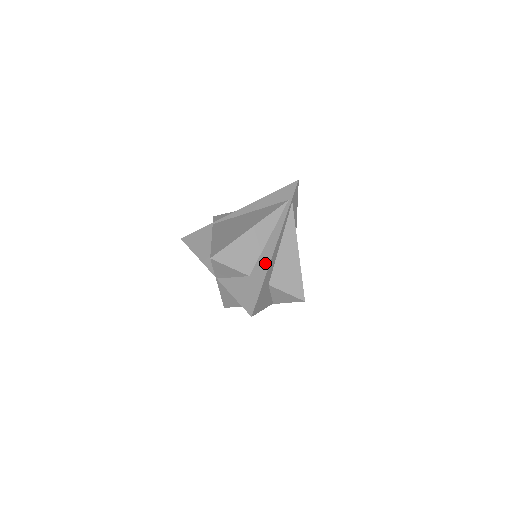
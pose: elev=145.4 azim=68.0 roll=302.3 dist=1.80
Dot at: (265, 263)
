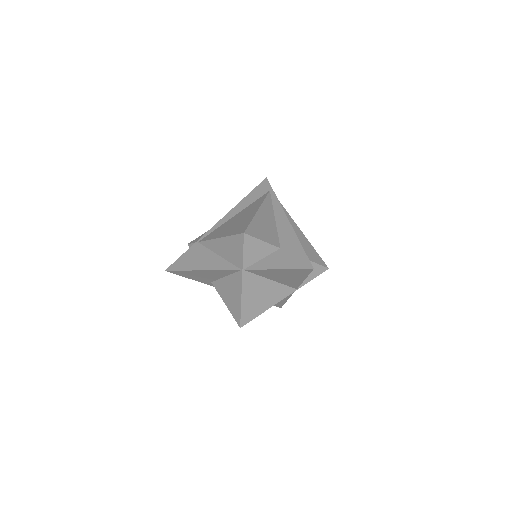
Dot at: (289, 232)
